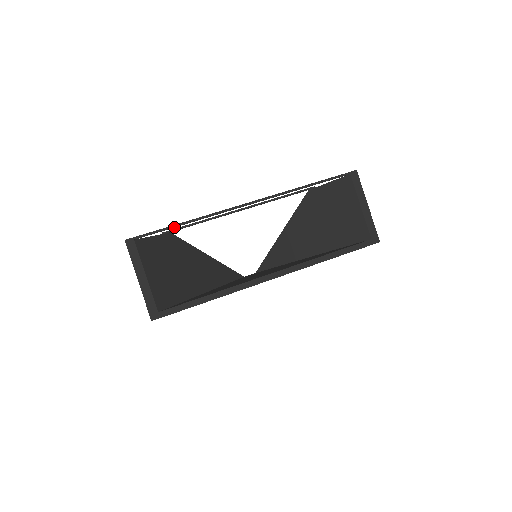
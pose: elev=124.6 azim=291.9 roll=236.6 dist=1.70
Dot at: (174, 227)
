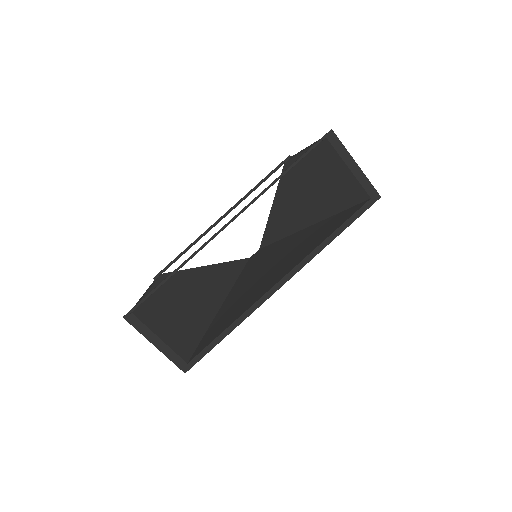
Dot at: (164, 282)
